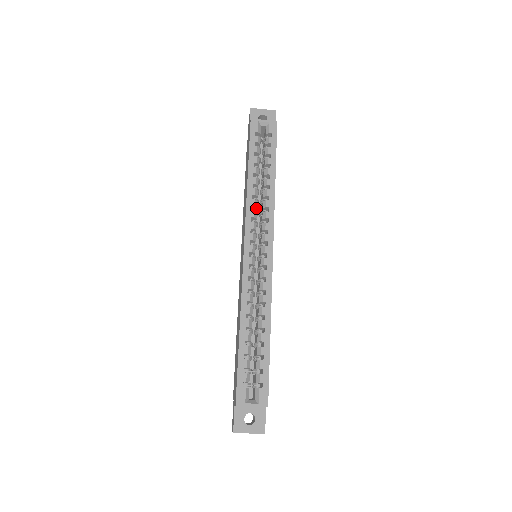
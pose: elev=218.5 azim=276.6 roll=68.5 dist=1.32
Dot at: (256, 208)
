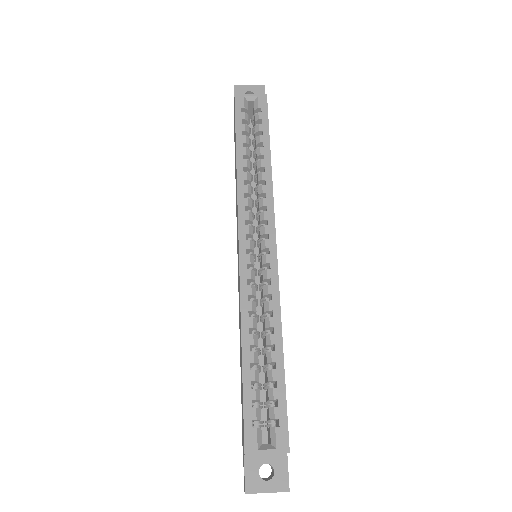
Dot at: (250, 196)
